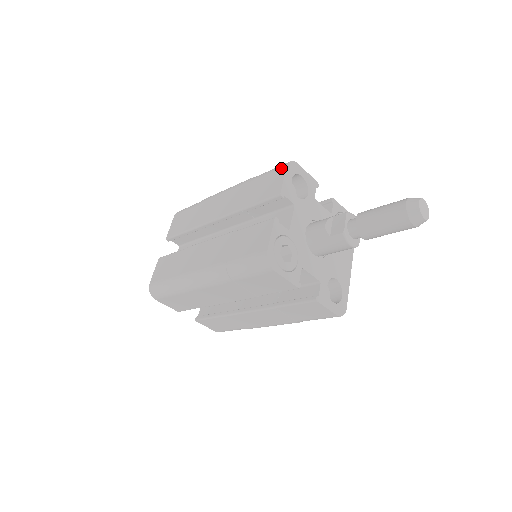
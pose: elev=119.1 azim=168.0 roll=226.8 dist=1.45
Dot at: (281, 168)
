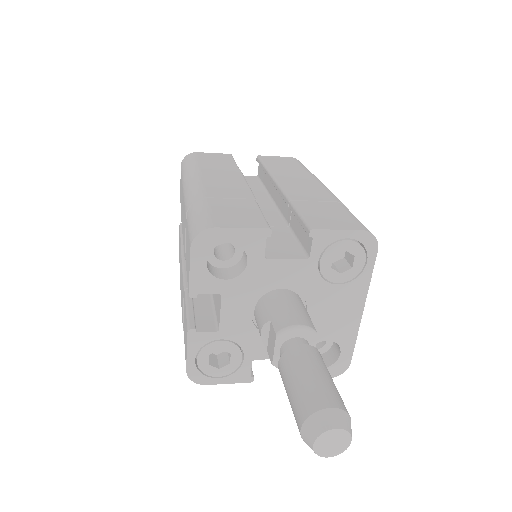
Dot at: (189, 244)
